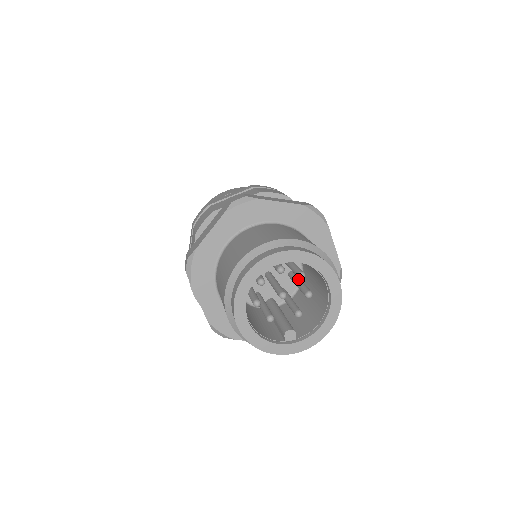
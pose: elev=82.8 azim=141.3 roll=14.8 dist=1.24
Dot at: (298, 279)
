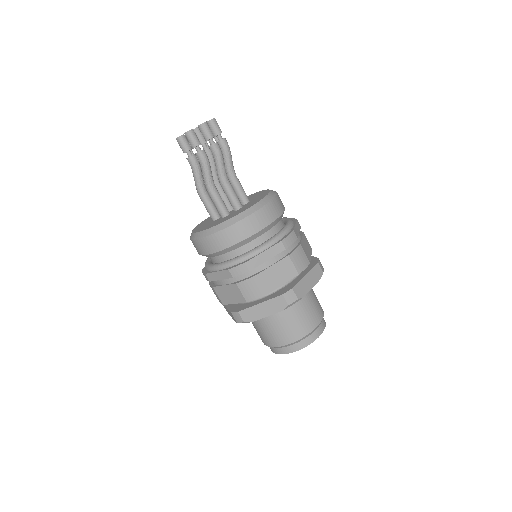
Dot at: occluded
